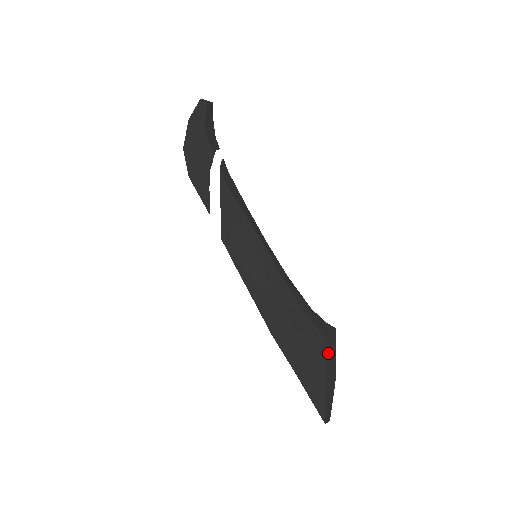
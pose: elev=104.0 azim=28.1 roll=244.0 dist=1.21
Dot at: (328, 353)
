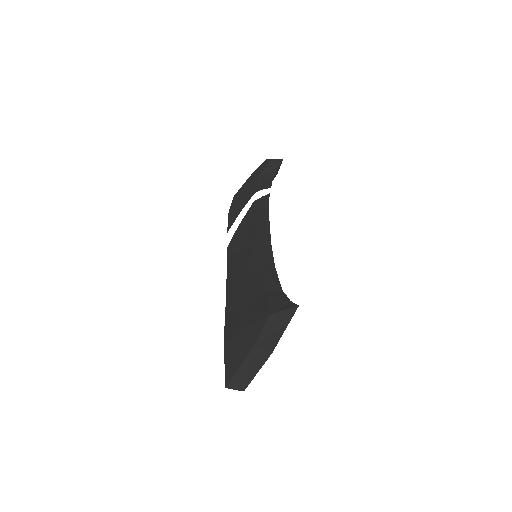
Dot at: (268, 325)
